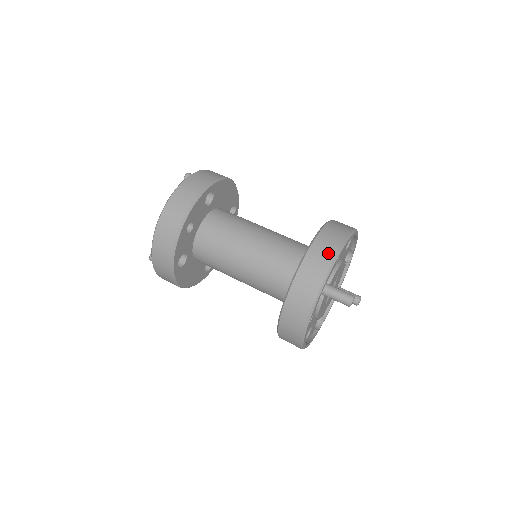
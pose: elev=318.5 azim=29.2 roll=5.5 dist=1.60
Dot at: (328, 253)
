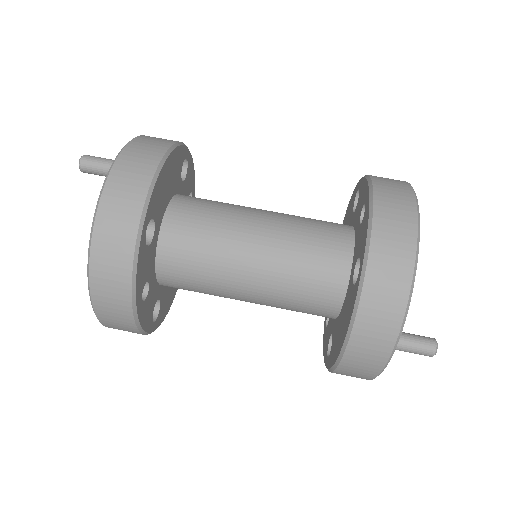
Dot at: (390, 314)
